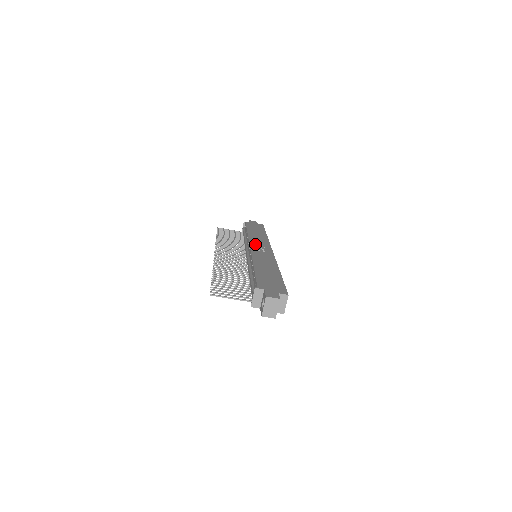
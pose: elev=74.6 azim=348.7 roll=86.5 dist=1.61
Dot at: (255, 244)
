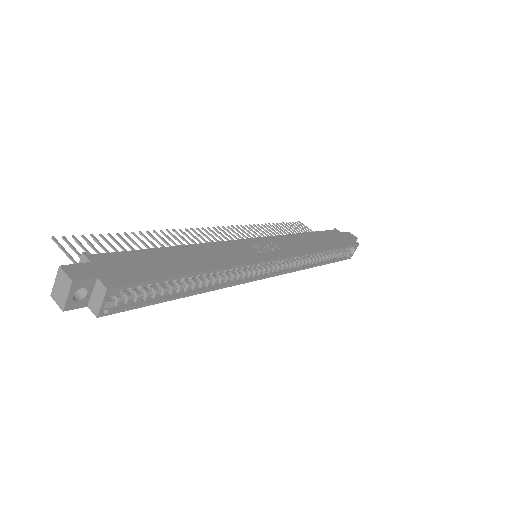
Dot at: (270, 241)
